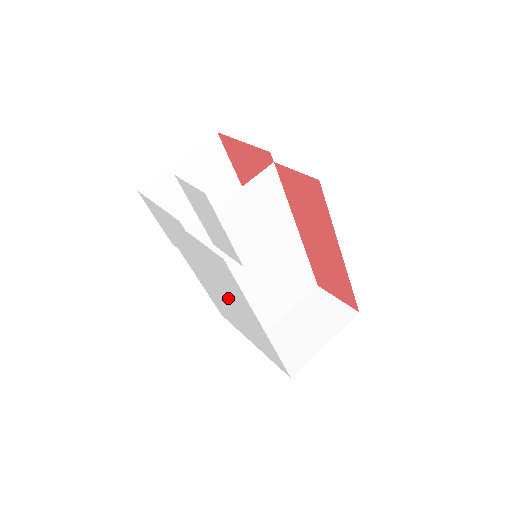
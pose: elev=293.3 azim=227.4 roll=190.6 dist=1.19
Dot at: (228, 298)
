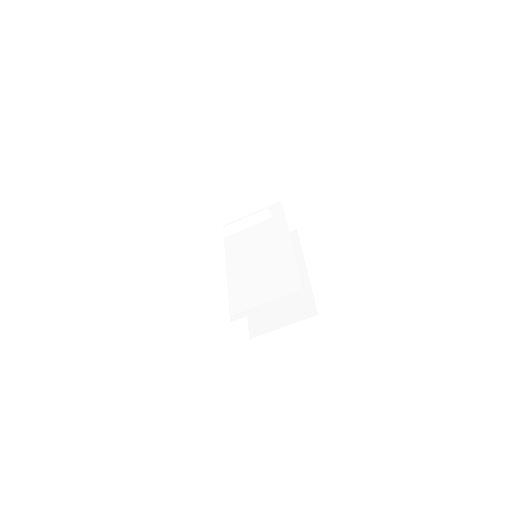
Dot at: occluded
